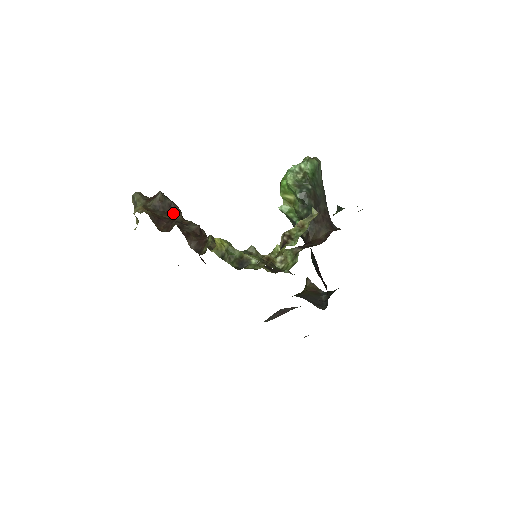
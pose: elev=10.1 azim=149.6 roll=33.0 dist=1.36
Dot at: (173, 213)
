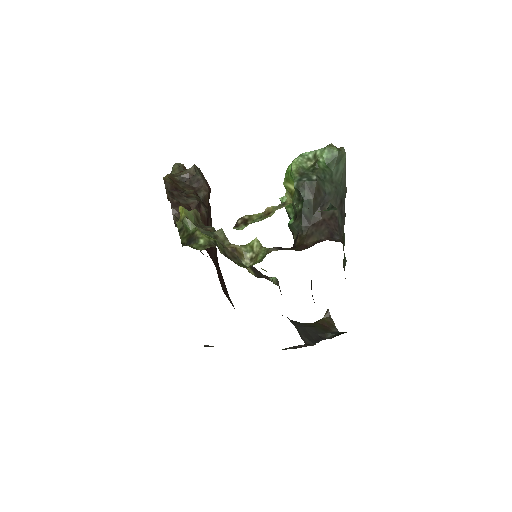
Dot at: (198, 190)
